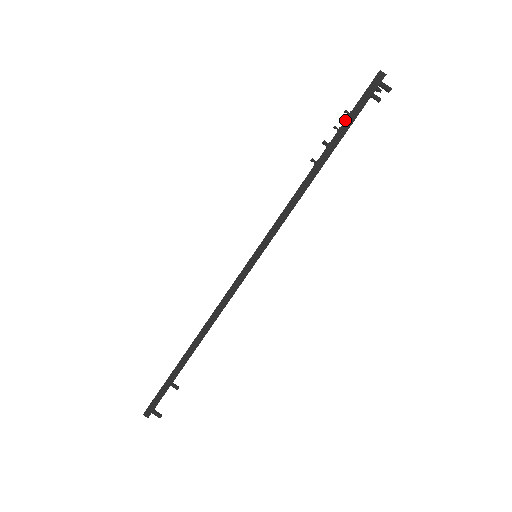
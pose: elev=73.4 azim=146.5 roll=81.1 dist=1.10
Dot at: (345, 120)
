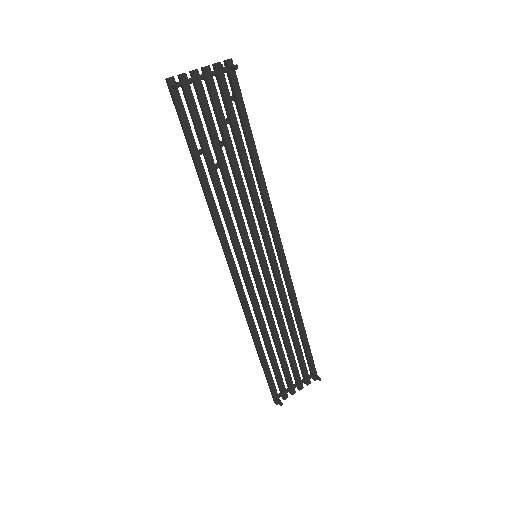
Dot at: (183, 131)
